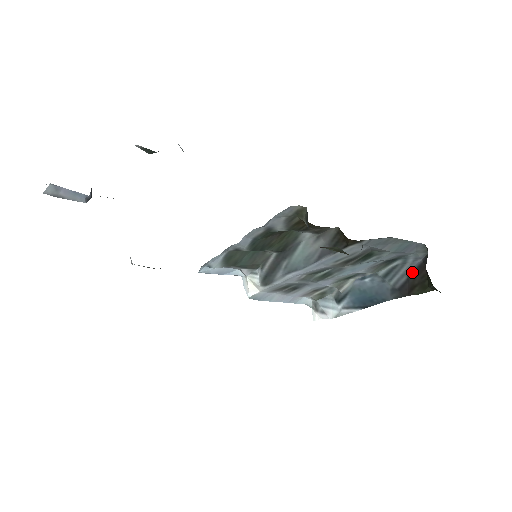
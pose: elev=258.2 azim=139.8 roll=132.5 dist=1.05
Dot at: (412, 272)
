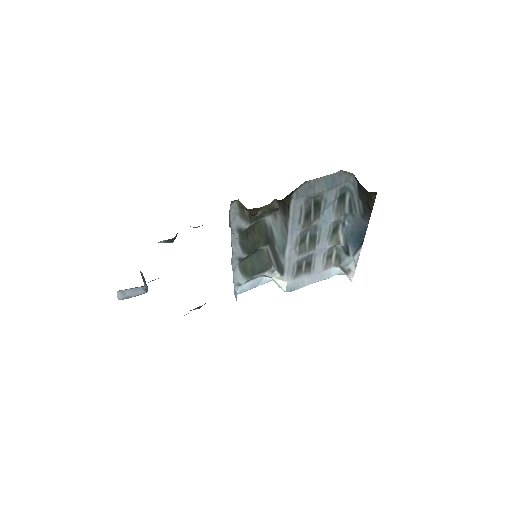
Dot at: (359, 195)
